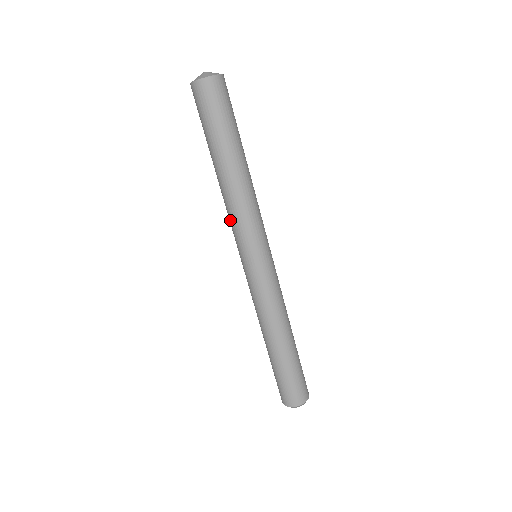
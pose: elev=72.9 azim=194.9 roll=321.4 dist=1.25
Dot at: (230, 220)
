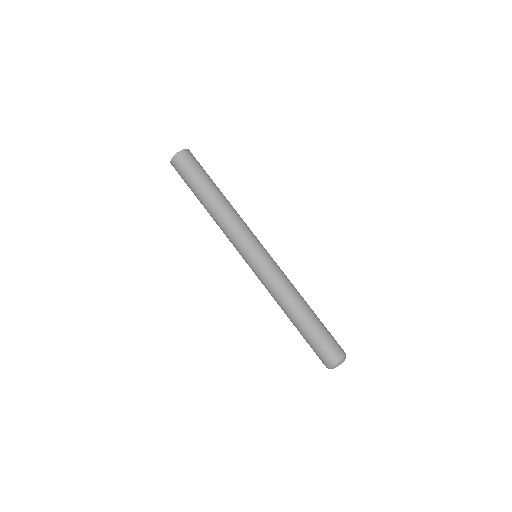
Dot at: occluded
